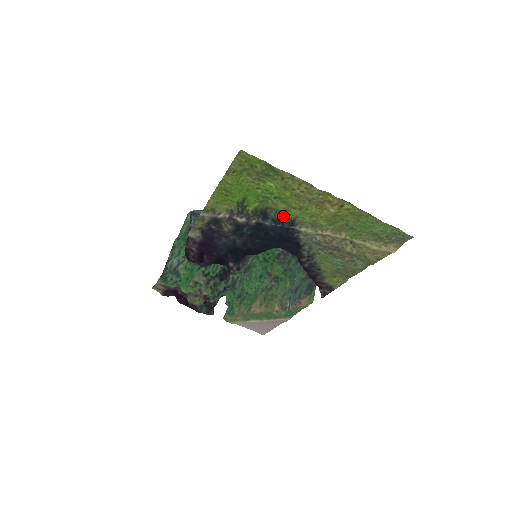
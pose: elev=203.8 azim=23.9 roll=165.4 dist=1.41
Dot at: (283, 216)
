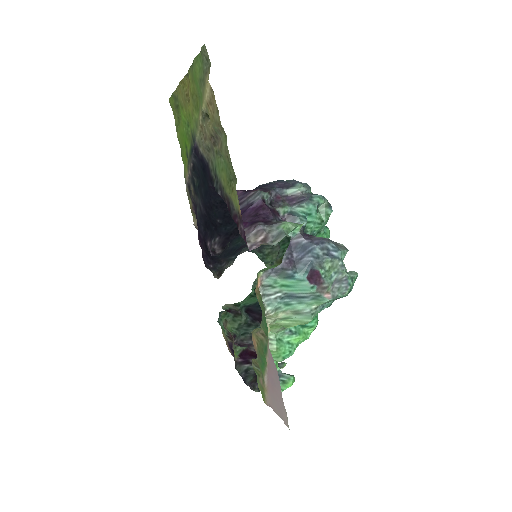
Dot at: (194, 140)
